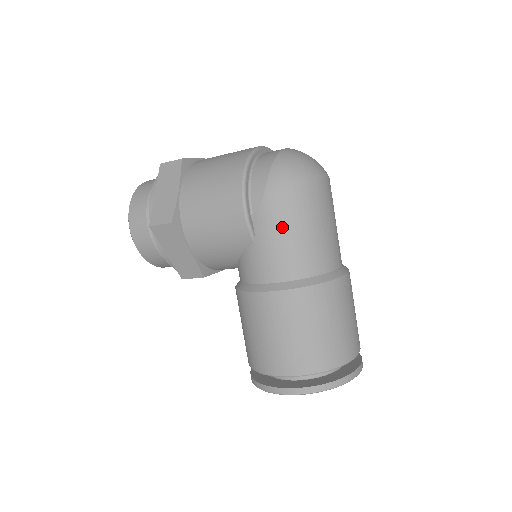
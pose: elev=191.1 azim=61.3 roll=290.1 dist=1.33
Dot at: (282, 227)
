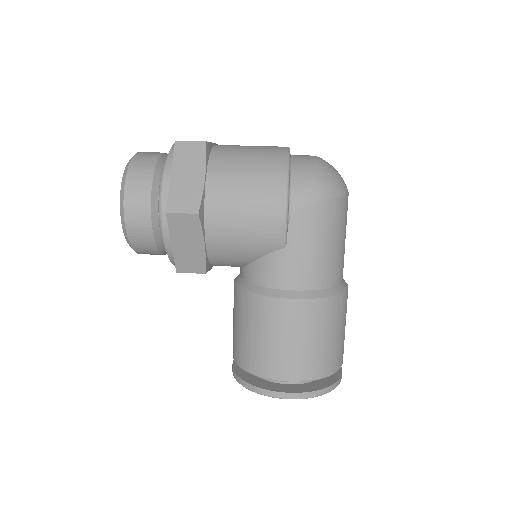
Dot at: (317, 237)
